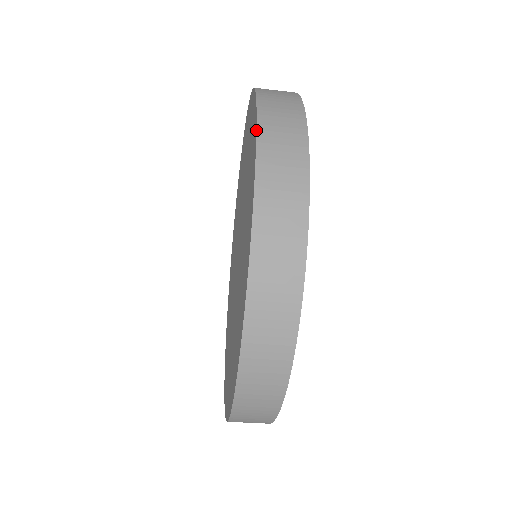
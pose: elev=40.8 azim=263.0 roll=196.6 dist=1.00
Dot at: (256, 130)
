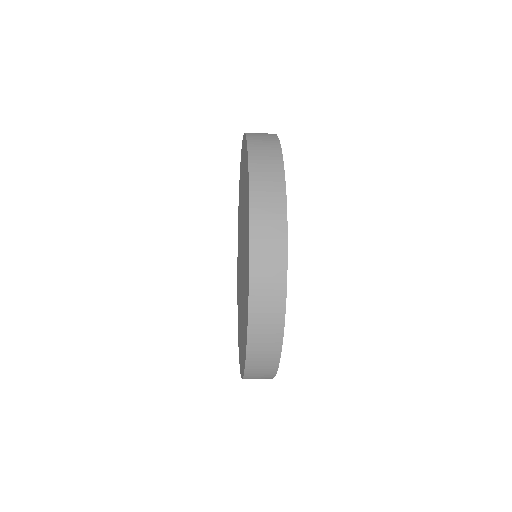
Dot at: (249, 252)
